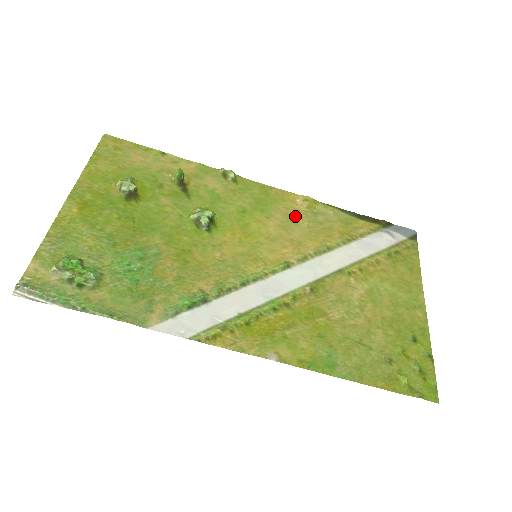
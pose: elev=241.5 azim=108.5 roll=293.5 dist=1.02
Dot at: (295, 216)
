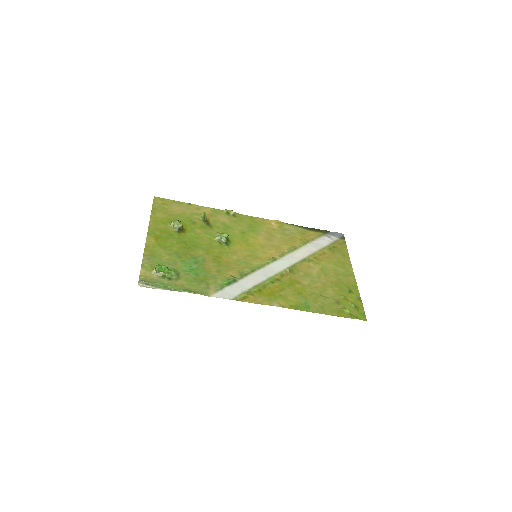
Dot at: (273, 232)
